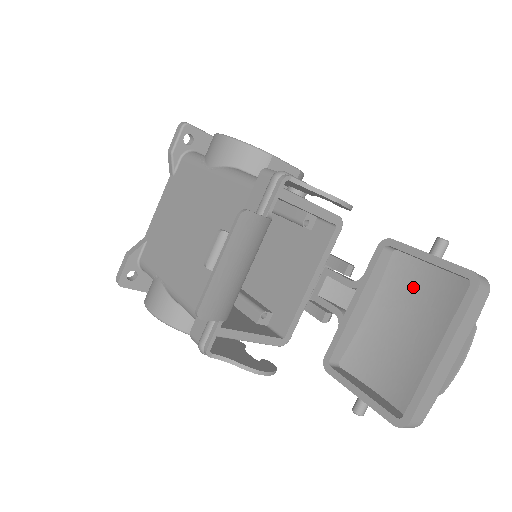
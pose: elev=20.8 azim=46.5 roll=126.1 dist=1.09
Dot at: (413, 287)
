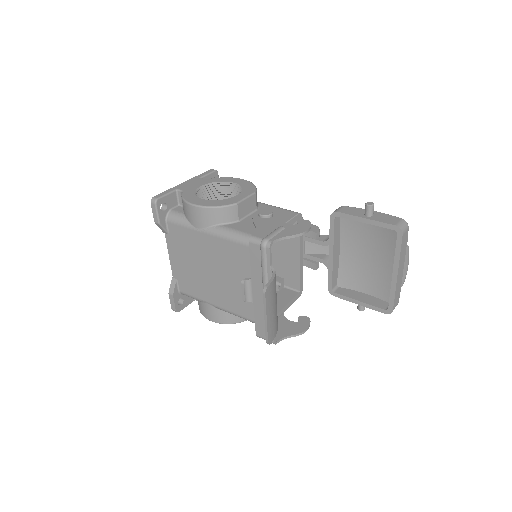
Dot at: (362, 230)
